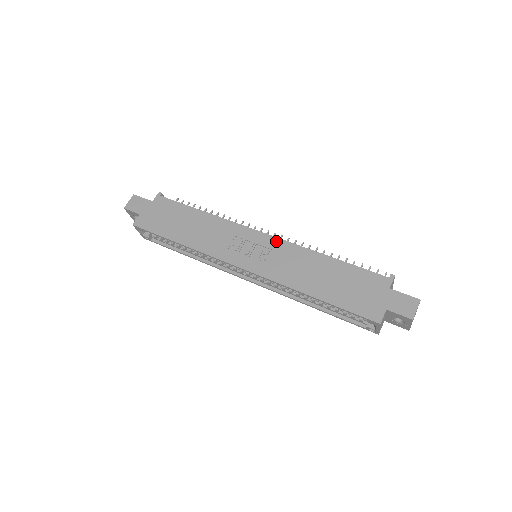
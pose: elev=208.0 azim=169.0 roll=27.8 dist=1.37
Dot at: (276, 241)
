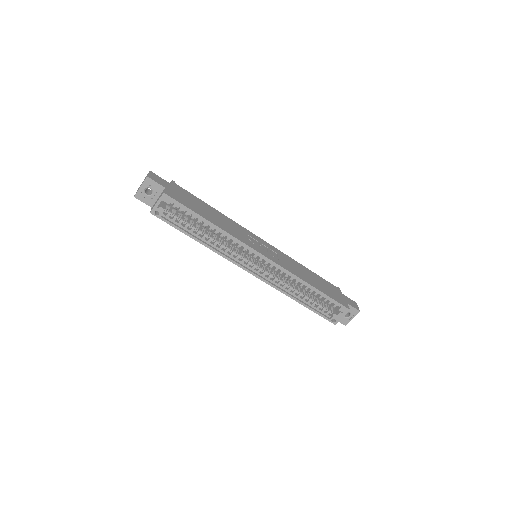
Dot at: (274, 248)
